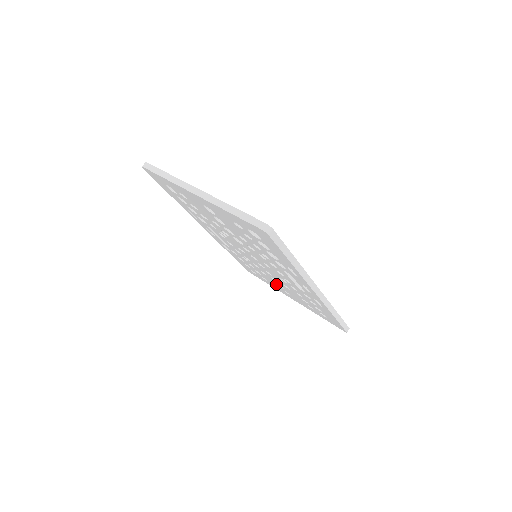
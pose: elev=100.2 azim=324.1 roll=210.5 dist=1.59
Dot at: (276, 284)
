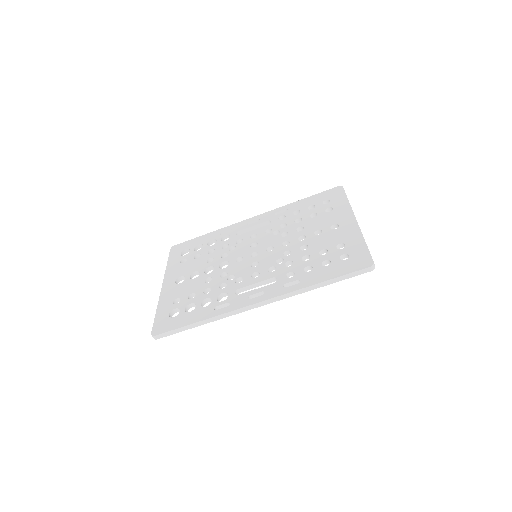
Dot at: occluded
